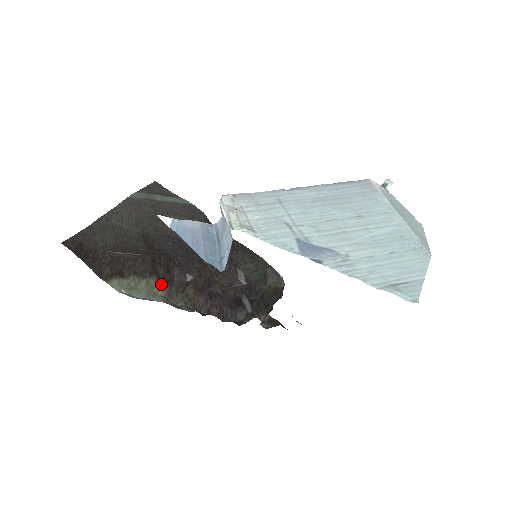
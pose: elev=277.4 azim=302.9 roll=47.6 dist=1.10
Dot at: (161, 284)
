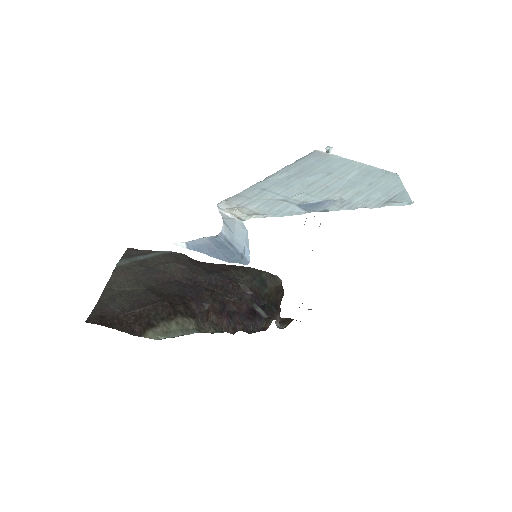
Dot at: (188, 319)
